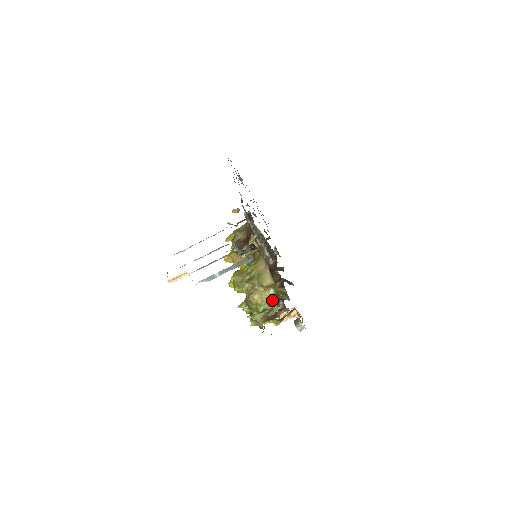
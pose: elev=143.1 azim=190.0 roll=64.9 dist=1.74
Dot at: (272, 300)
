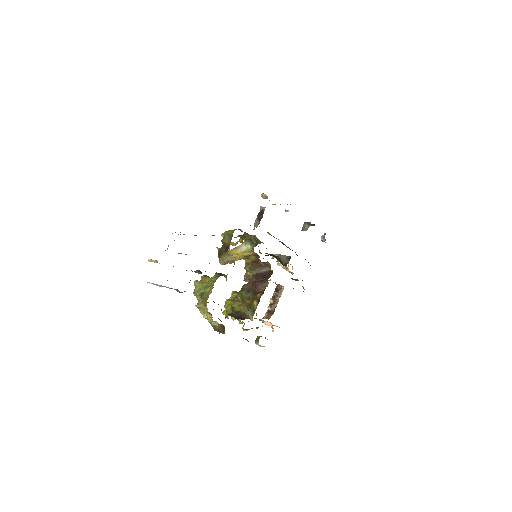
Dot at: occluded
